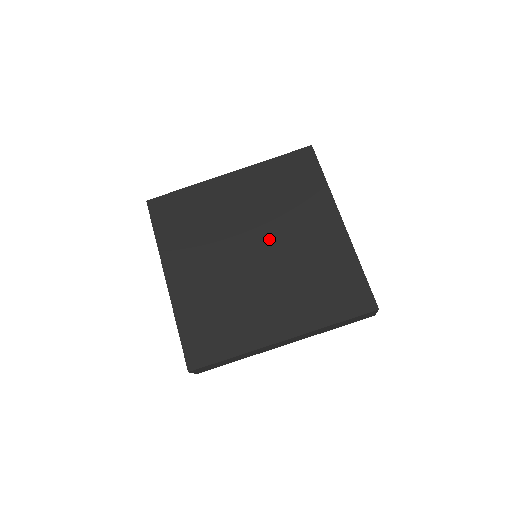
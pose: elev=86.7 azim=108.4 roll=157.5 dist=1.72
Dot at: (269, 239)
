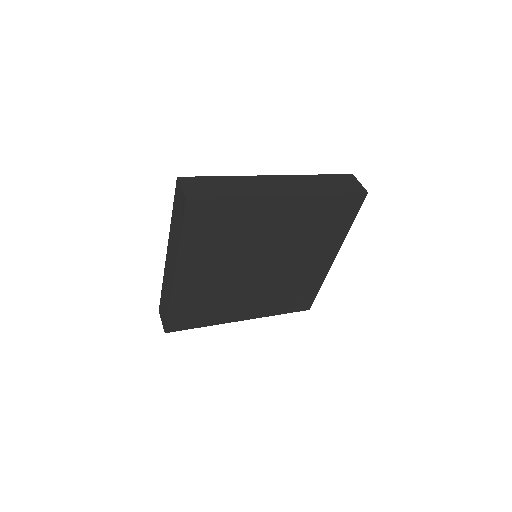
Dot at: (259, 255)
